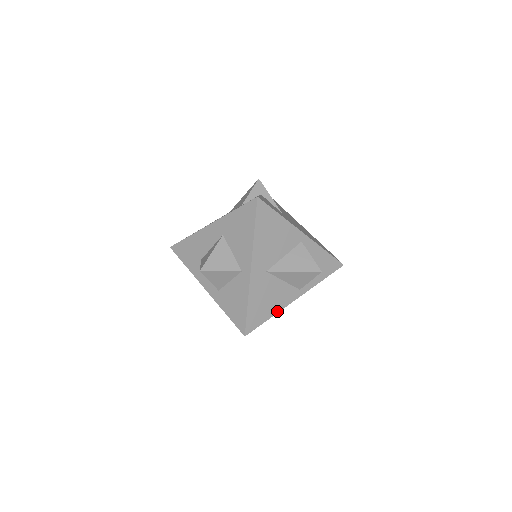
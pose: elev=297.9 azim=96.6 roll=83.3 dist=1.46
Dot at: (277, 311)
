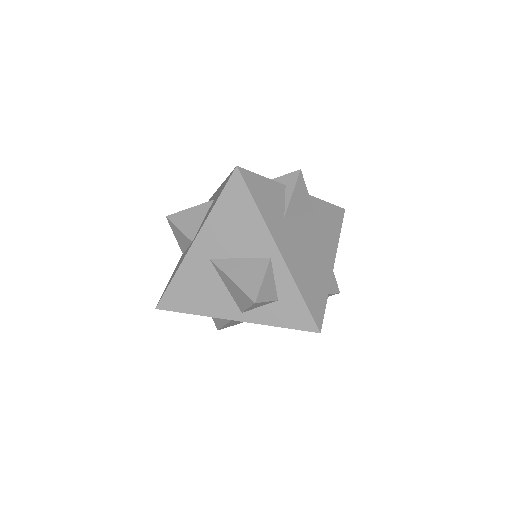
Dot at: (203, 313)
